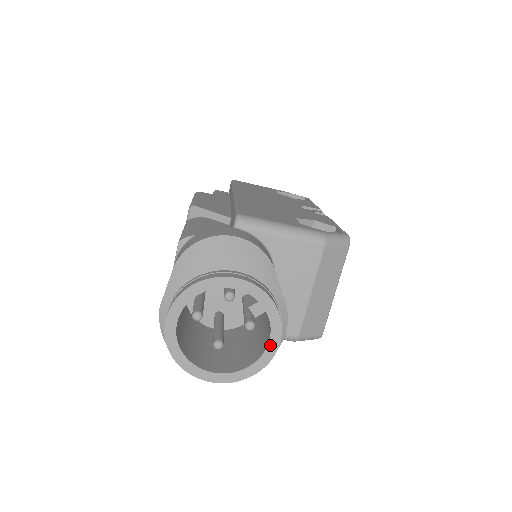
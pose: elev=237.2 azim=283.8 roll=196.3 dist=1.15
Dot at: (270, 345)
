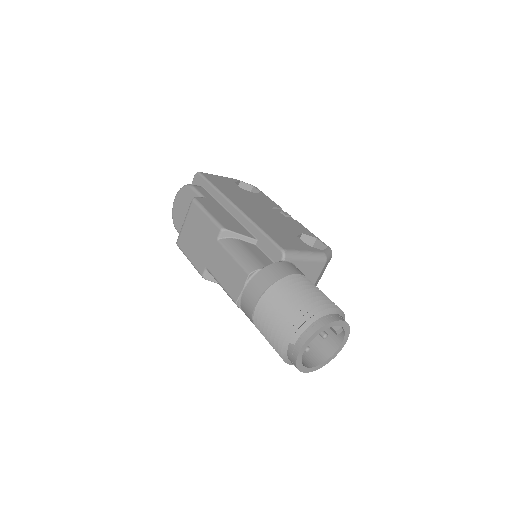
Dot at: (340, 347)
